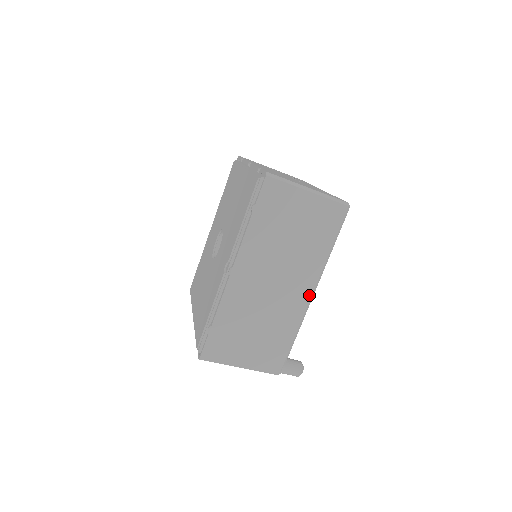
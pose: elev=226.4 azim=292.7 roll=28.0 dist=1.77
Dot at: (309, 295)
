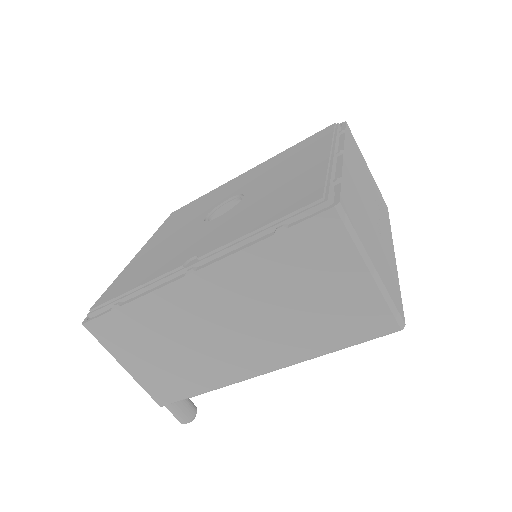
Dot at: (261, 370)
